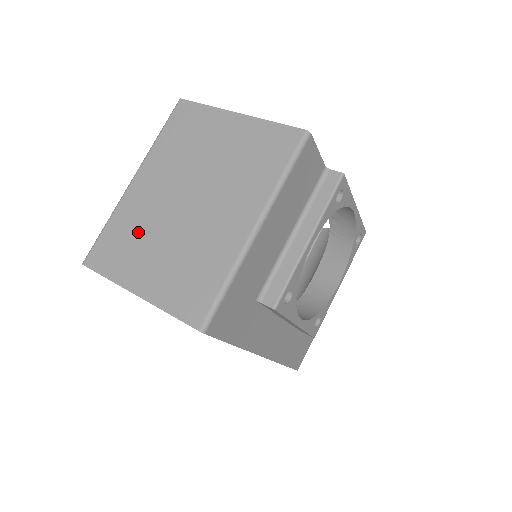
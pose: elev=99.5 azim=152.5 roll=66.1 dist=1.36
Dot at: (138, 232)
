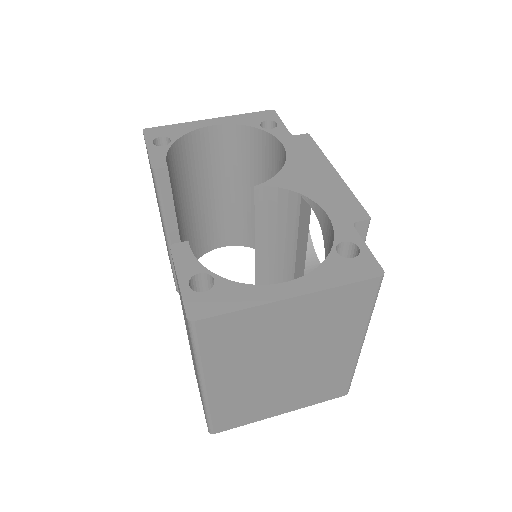
Dot at: (251, 400)
